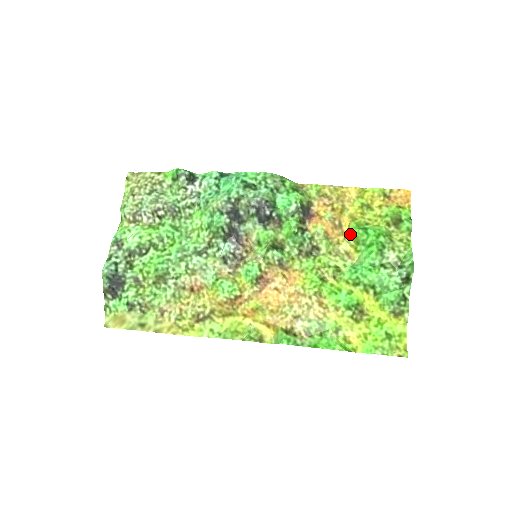
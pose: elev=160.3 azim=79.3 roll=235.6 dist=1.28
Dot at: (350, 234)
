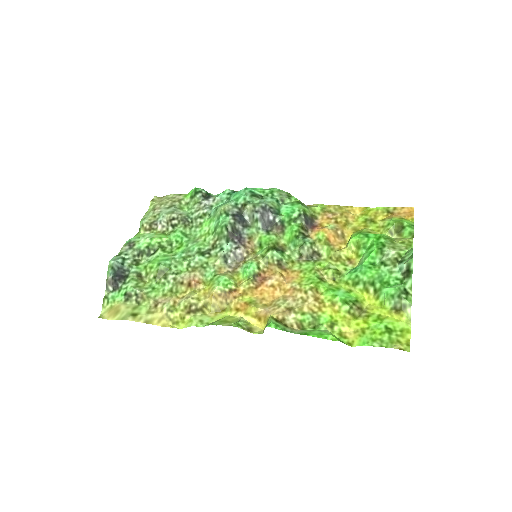
Dot at: (351, 239)
